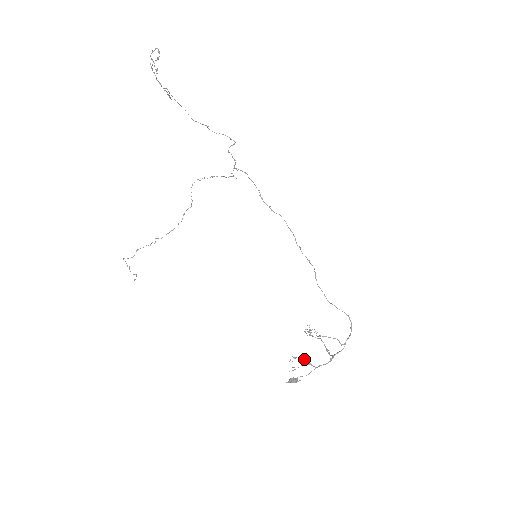
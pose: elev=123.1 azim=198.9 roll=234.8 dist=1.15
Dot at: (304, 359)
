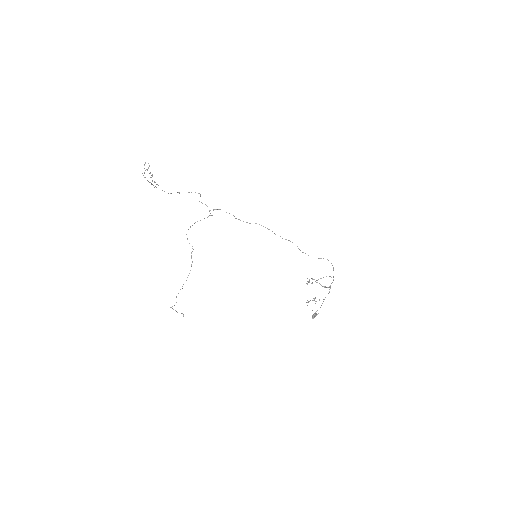
Dot at: (314, 300)
